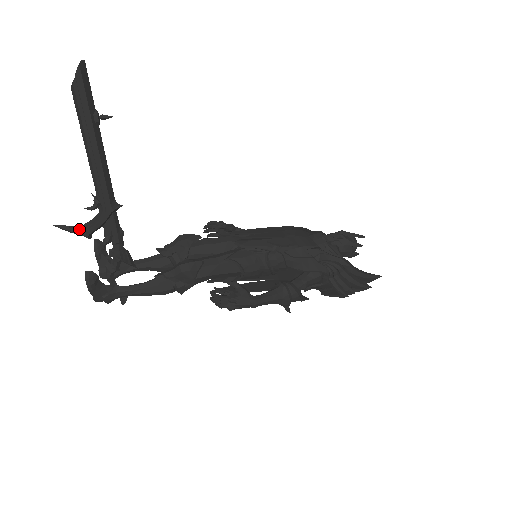
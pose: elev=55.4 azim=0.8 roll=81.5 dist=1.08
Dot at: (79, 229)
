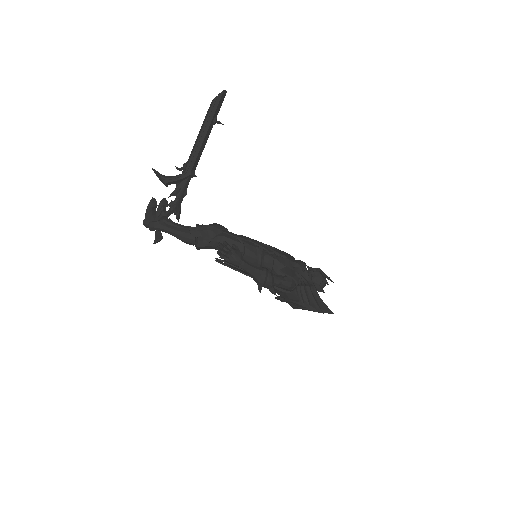
Dot at: (164, 177)
